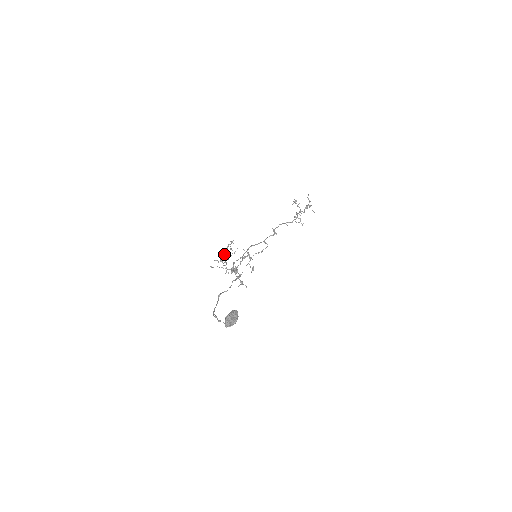
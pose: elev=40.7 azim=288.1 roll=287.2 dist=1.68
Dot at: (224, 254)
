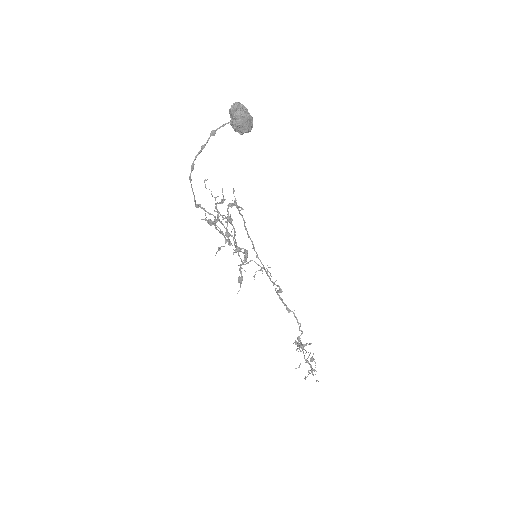
Dot at: (224, 199)
